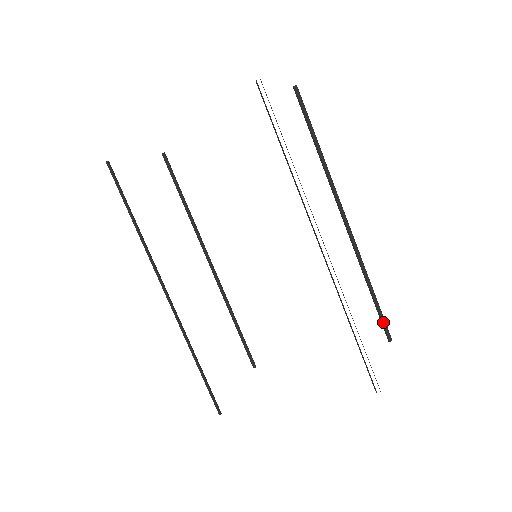
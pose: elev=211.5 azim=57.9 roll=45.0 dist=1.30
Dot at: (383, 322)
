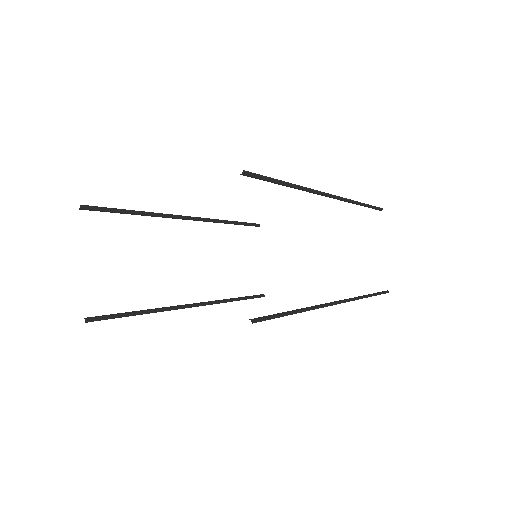
Dot at: (375, 209)
